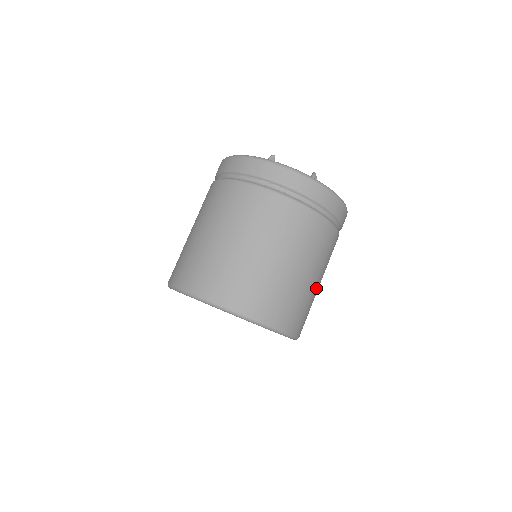
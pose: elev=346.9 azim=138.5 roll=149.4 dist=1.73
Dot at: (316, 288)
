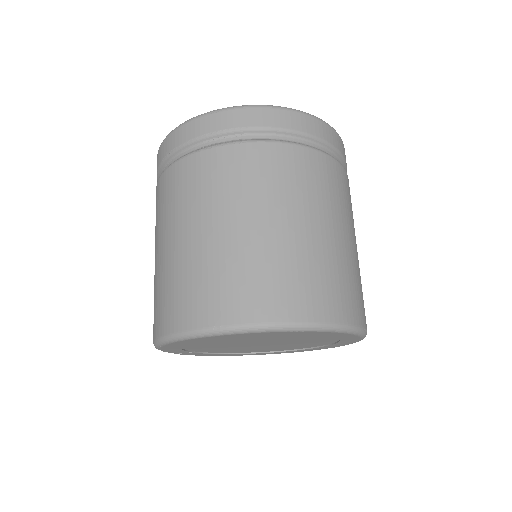
Dot at: (353, 251)
